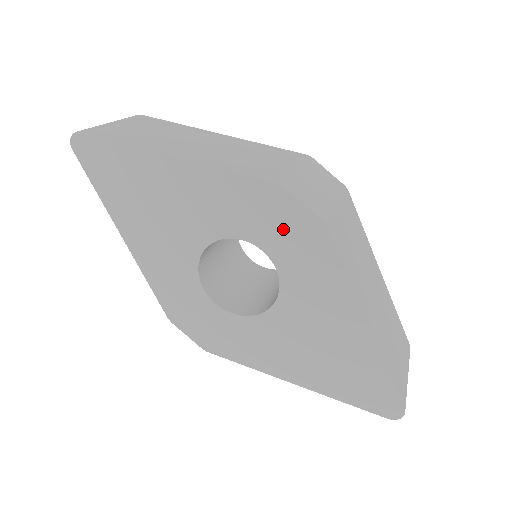
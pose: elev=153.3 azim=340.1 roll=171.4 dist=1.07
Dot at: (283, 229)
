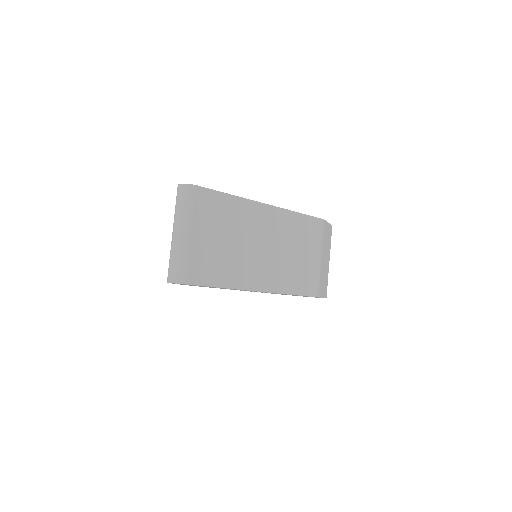
Dot at: occluded
